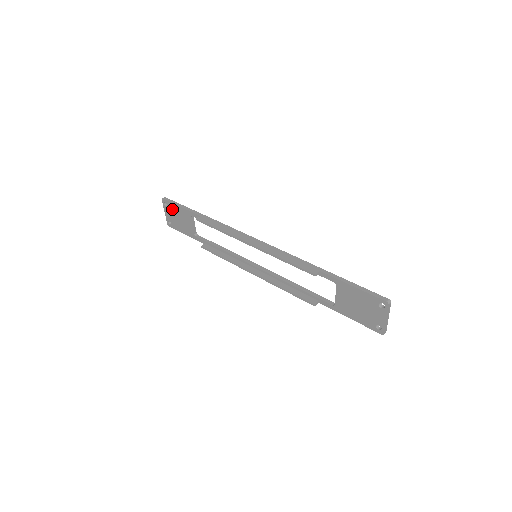
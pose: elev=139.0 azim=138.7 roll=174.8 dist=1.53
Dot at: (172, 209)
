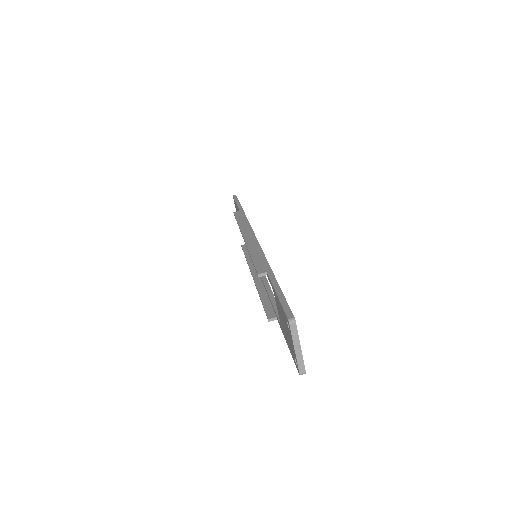
Dot at: occluded
